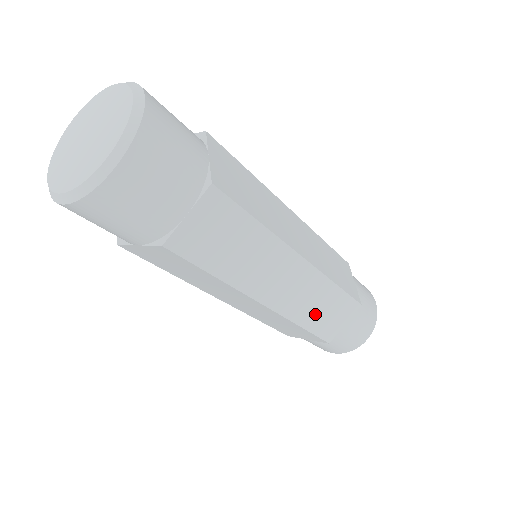
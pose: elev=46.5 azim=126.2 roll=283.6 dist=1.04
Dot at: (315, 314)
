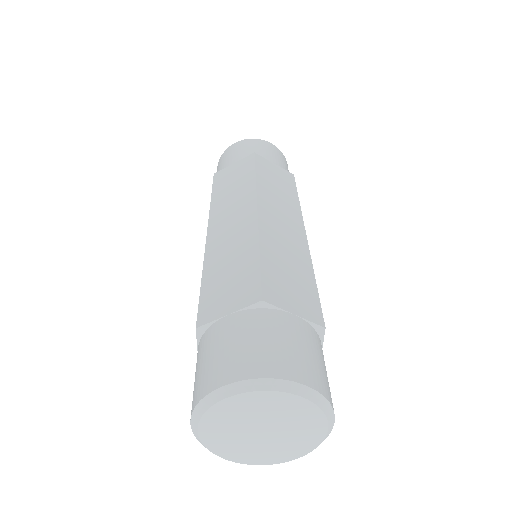
Dot at: occluded
